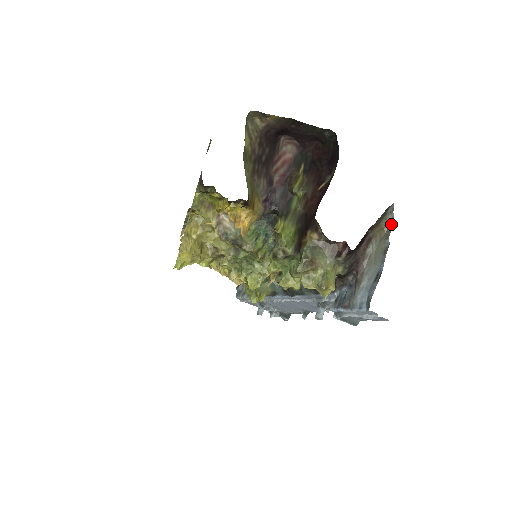
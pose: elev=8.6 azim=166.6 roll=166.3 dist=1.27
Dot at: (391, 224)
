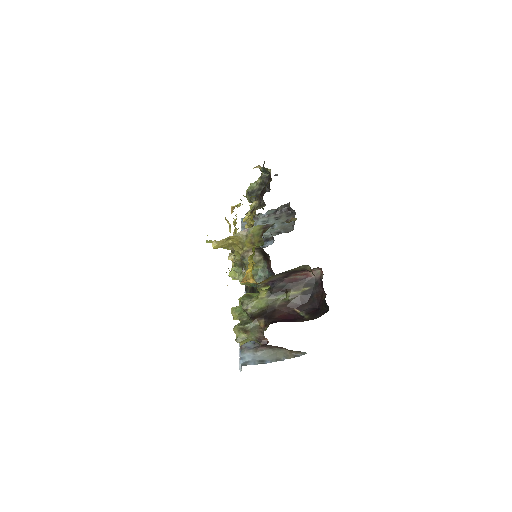
Dot at: (295, 356)
